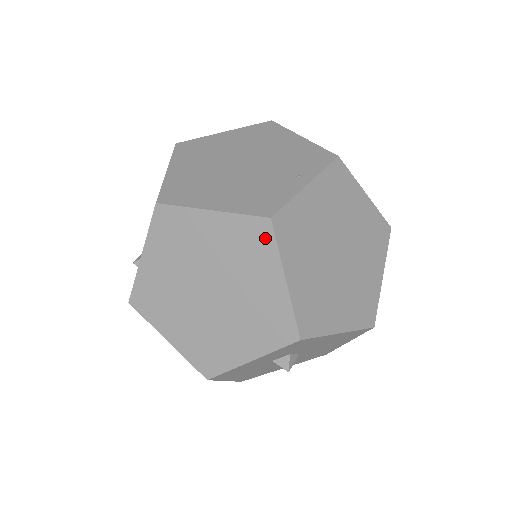
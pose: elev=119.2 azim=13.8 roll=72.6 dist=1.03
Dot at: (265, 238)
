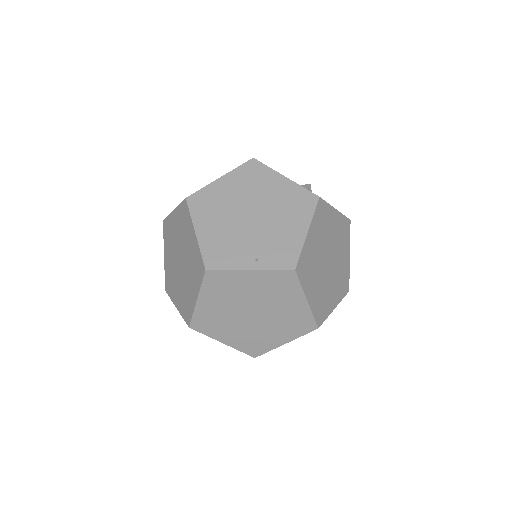
Dot at: (201, 274)
